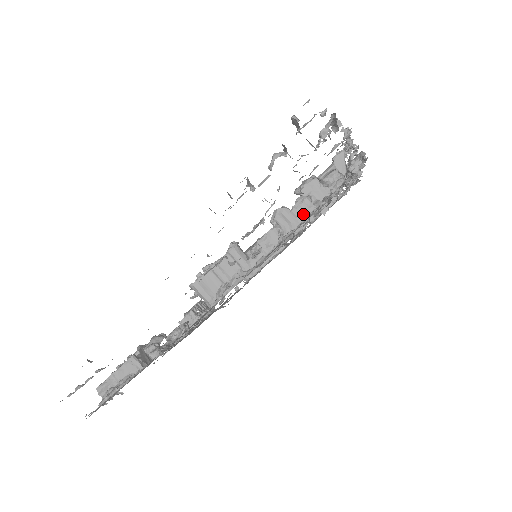
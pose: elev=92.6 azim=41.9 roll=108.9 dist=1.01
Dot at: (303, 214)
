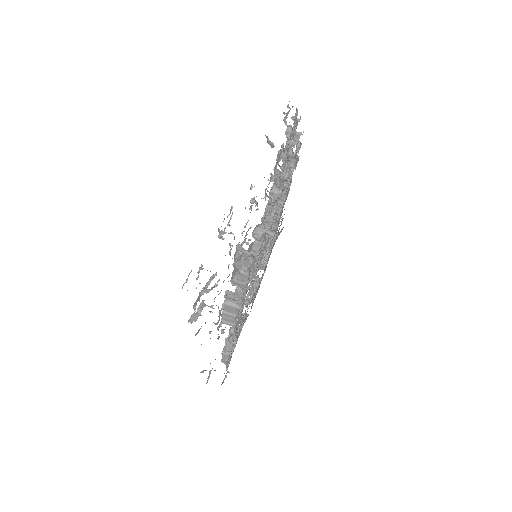
Dot at: (245, 279)
